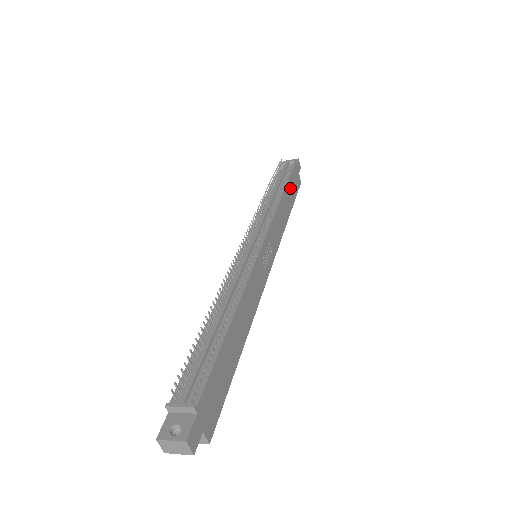
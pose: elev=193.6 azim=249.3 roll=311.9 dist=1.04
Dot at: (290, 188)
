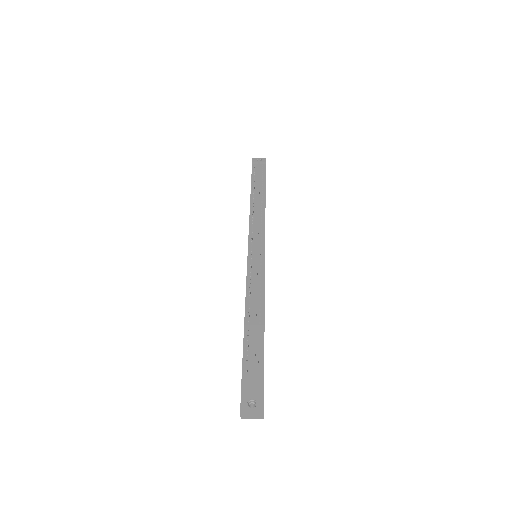
Dot at: occluded
